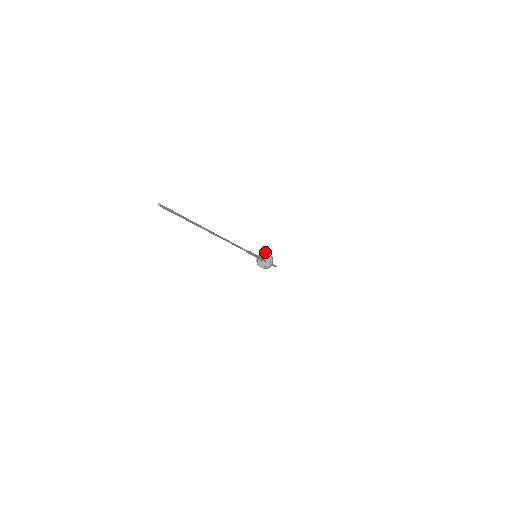
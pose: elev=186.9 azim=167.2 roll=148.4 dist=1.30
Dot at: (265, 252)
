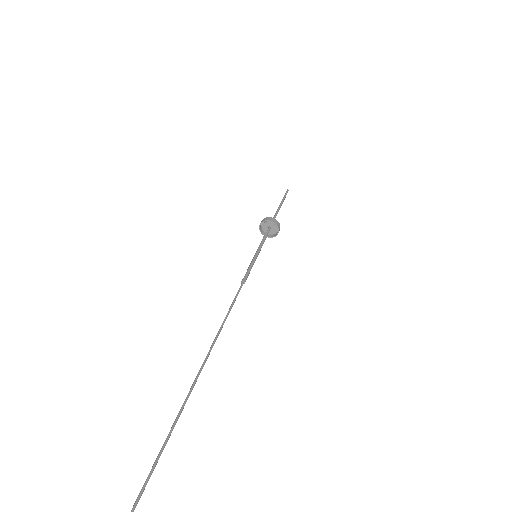
Dot at: (278, 226)
